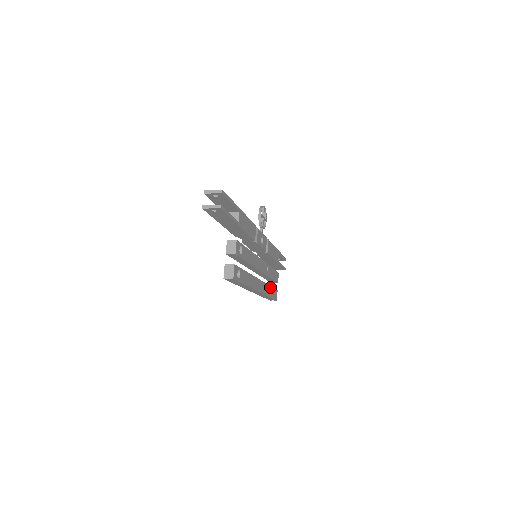
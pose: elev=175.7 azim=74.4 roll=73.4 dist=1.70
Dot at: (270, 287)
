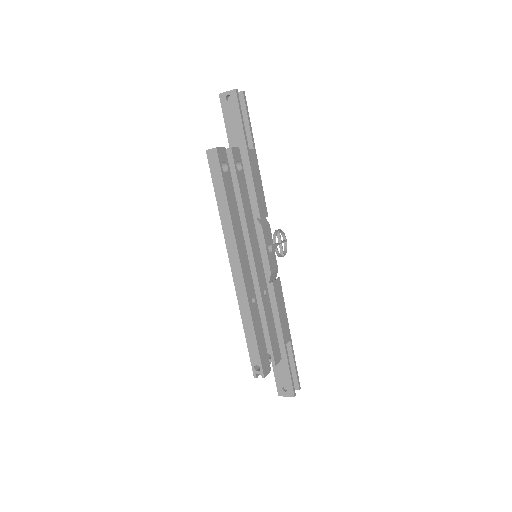
Dot at: (260, 325)
